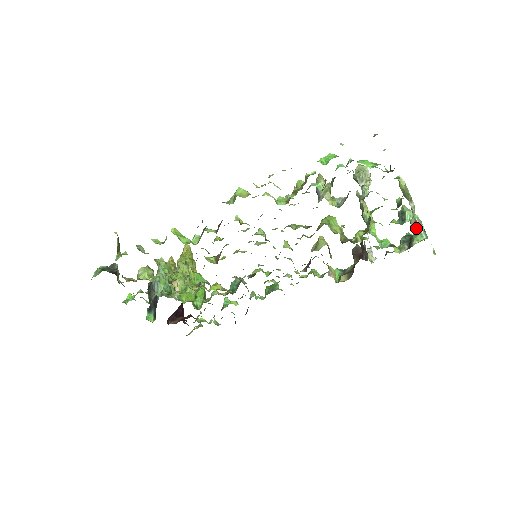
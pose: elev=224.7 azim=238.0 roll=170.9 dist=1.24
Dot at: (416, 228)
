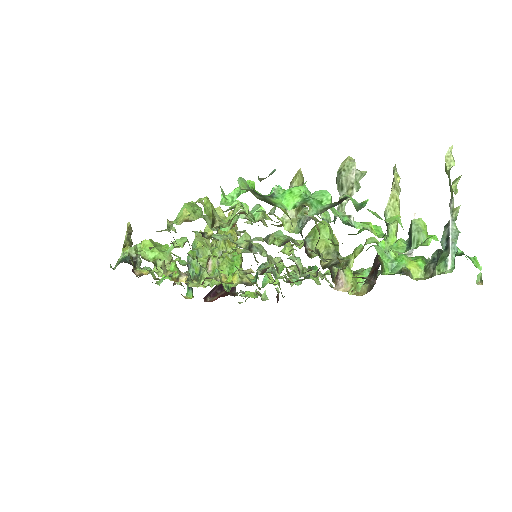
Dot at: (446, 247)
